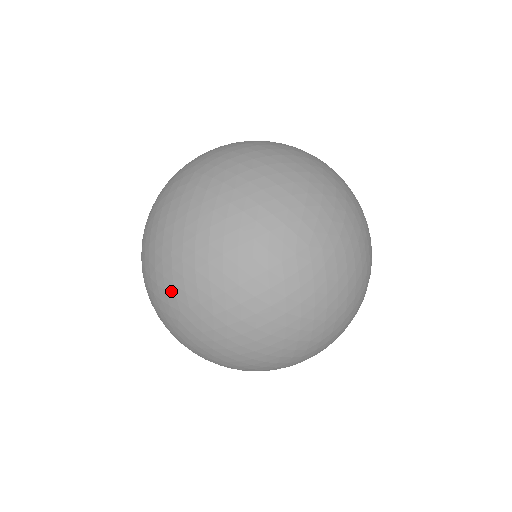
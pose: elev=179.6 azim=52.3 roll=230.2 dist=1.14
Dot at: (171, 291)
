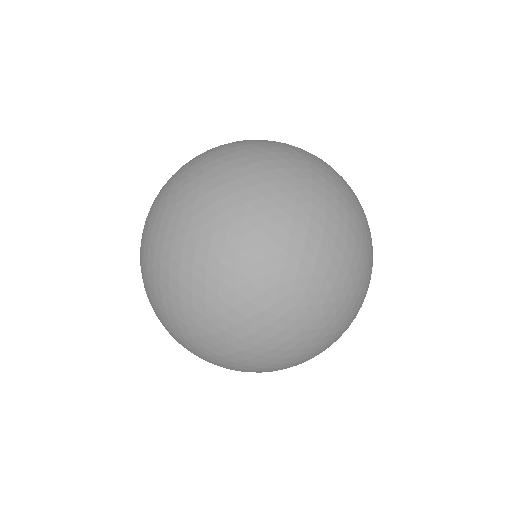
Dot at: (166, 321)
